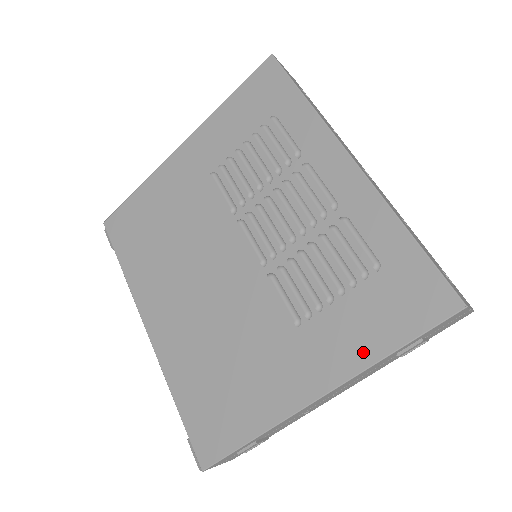
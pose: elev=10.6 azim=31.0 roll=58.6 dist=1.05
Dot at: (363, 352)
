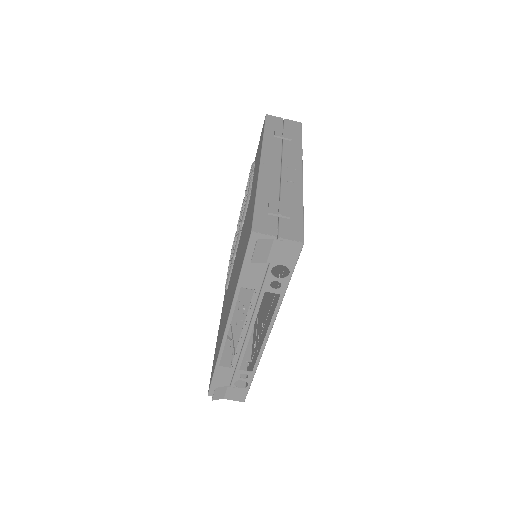
Dot at: (260, 149)
